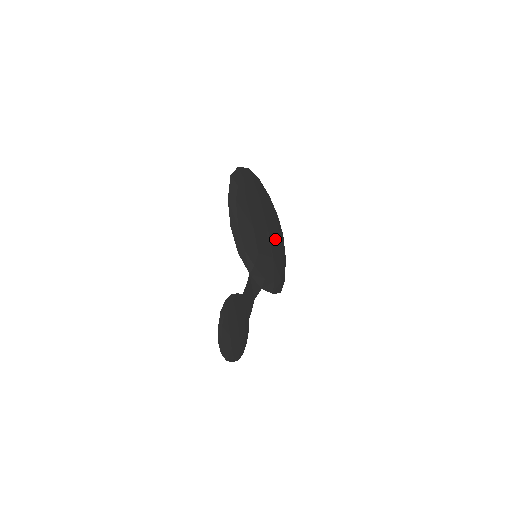
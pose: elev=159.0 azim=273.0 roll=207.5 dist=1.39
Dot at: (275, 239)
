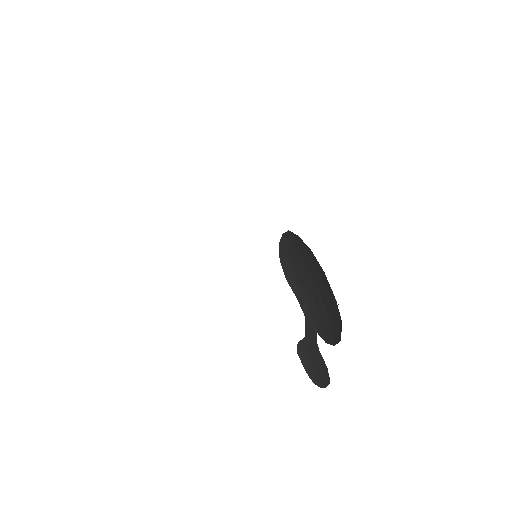
Dot at: (307, 272)
